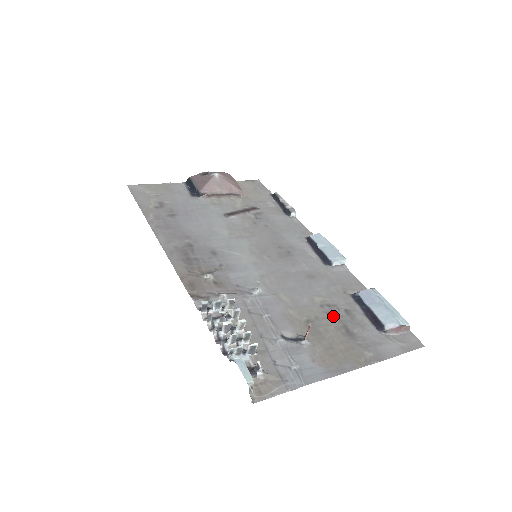
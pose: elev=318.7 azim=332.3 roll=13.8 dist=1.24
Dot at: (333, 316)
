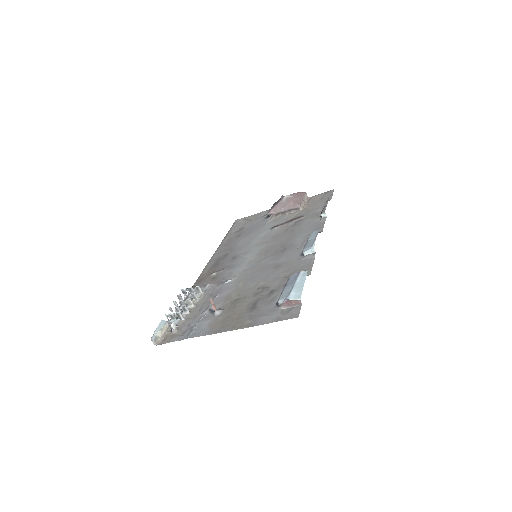
Dot at: (257, 295)
